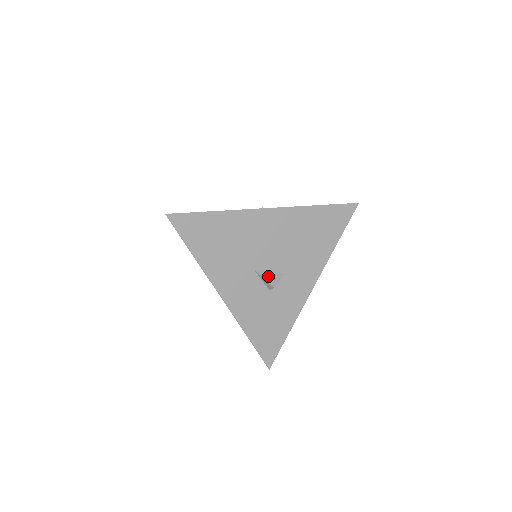
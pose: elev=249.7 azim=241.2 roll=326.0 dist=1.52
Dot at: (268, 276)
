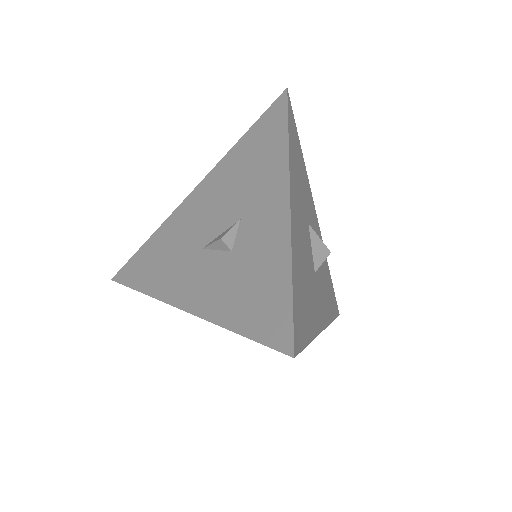
Dot at: (218, 238)
